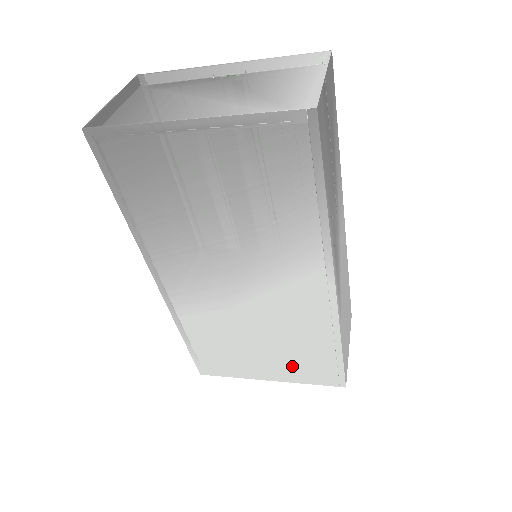
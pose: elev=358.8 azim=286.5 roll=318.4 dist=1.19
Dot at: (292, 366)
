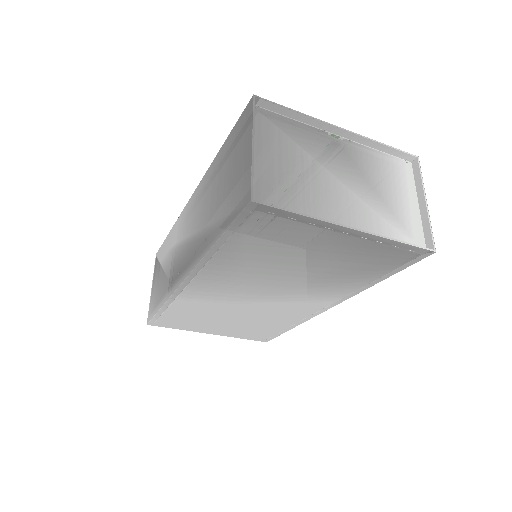
Dot at: (241, 331)
